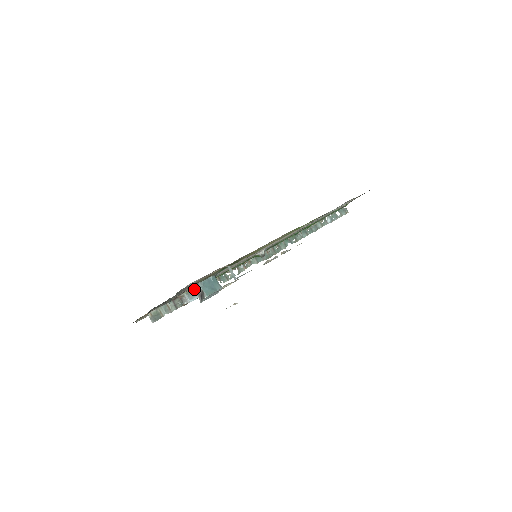
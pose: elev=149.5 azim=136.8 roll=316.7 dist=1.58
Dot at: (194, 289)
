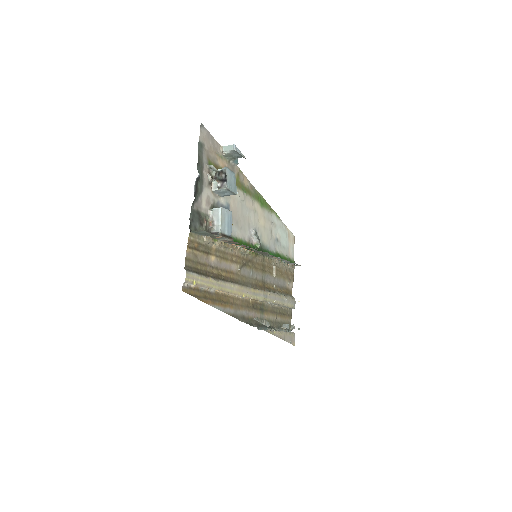
Dot at: (211, 166)
